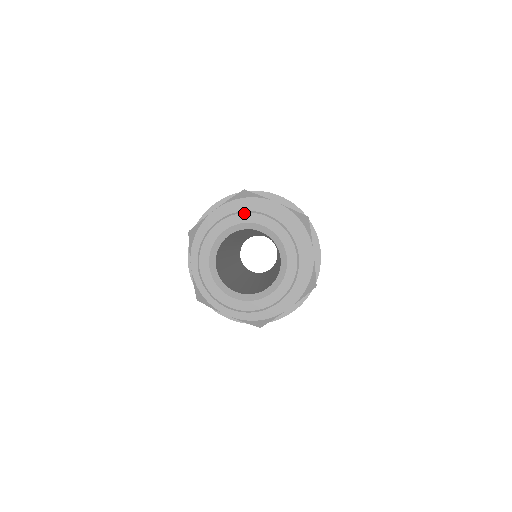
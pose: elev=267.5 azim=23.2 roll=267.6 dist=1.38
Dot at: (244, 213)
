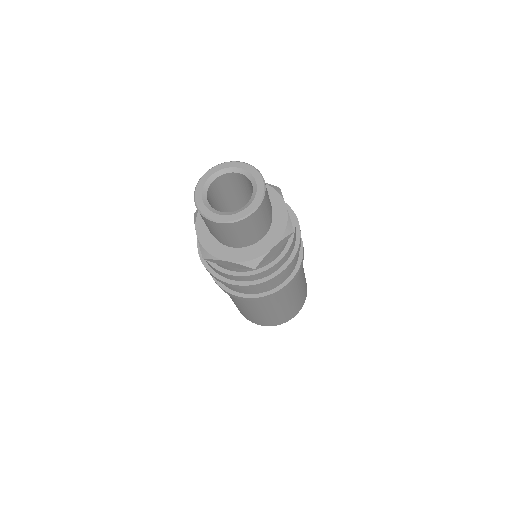
Dot at: (255, 169)
